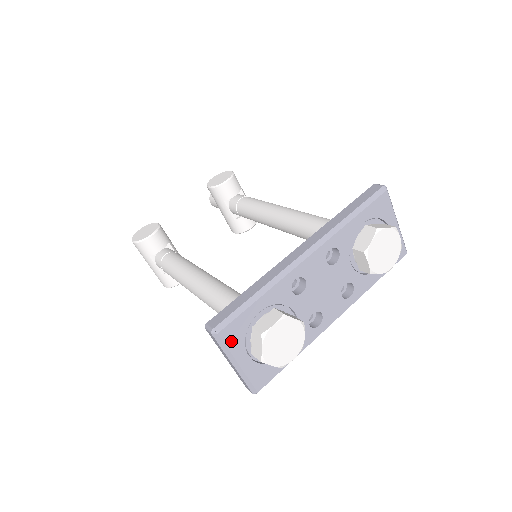
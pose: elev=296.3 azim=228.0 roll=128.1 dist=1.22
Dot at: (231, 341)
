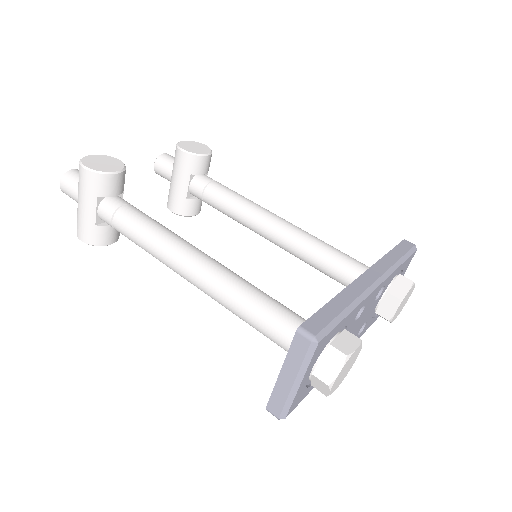
Dot at: (315, 355)
